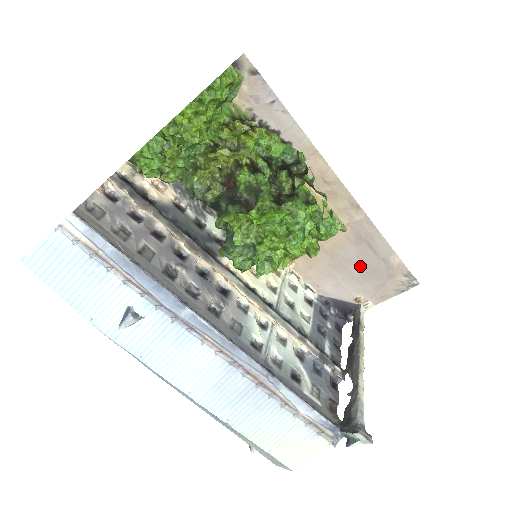
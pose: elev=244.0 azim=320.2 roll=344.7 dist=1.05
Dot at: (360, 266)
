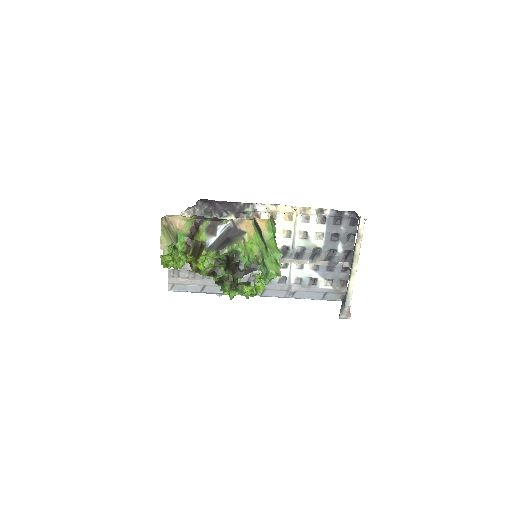
Dot at: occluded
